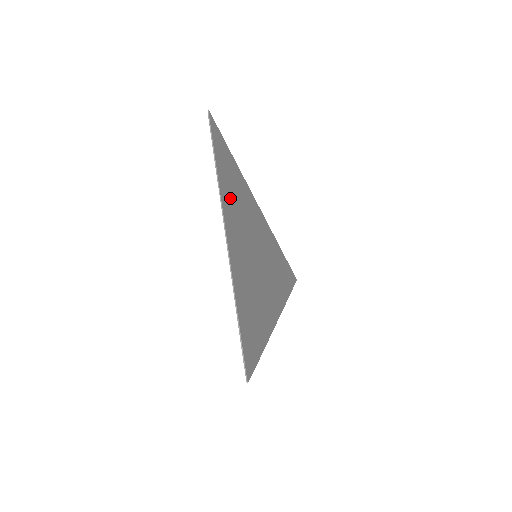
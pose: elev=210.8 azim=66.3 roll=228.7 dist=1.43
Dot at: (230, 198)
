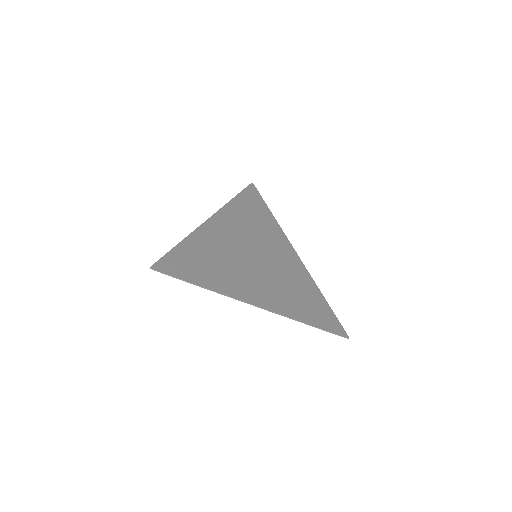
Dot at: (241, 214)
